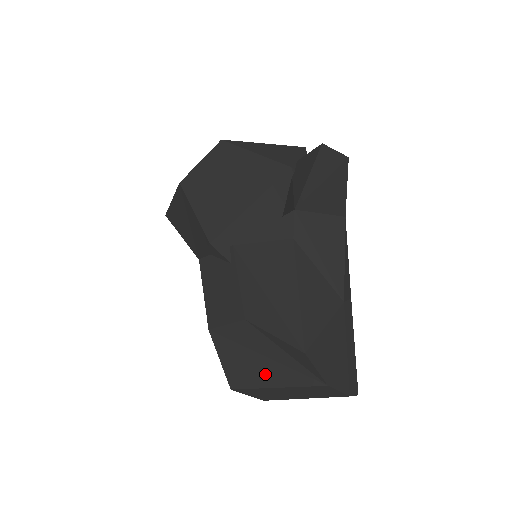
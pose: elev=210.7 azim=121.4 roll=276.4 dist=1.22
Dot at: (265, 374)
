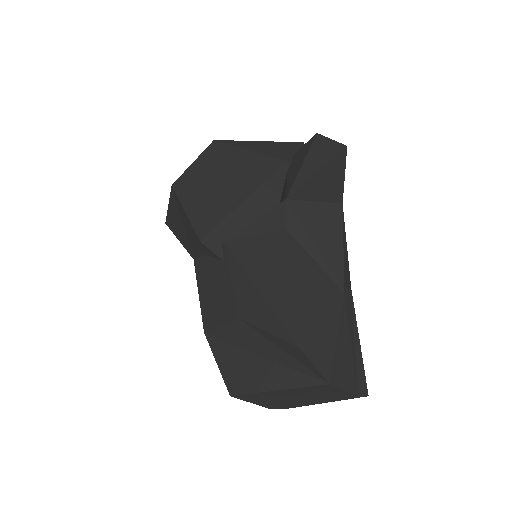
Dot at: (263, 376)
